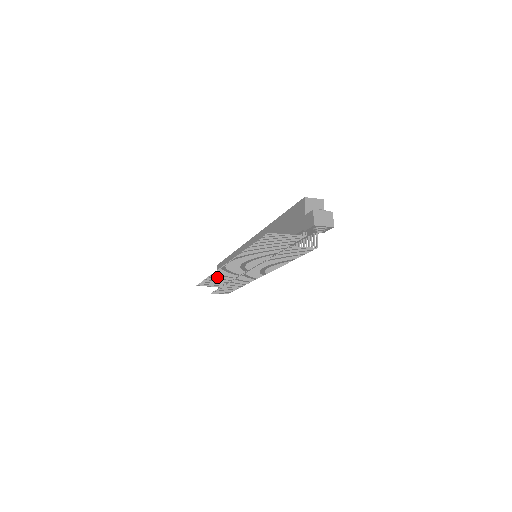
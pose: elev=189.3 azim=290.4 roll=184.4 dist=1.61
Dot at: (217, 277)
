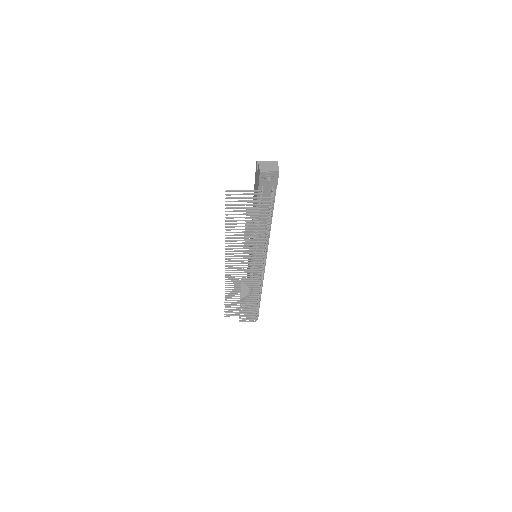
Dot at: (233, 293)
